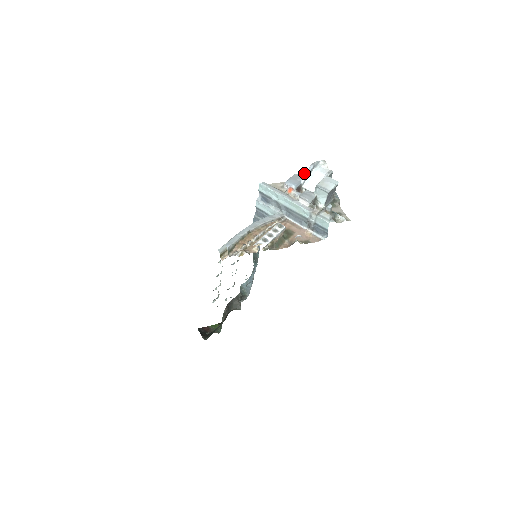
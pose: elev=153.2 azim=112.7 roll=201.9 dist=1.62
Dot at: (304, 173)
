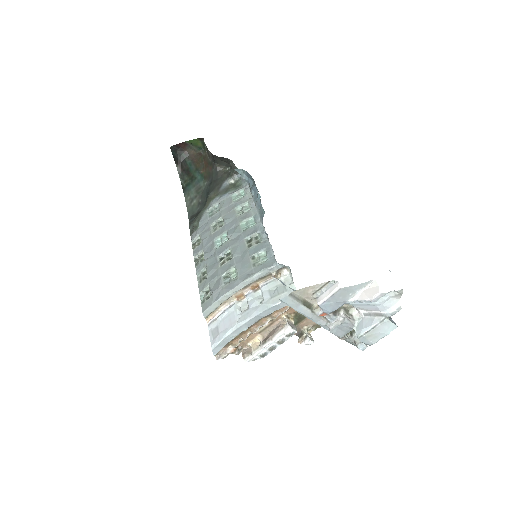
Dot at: (359, 287)
